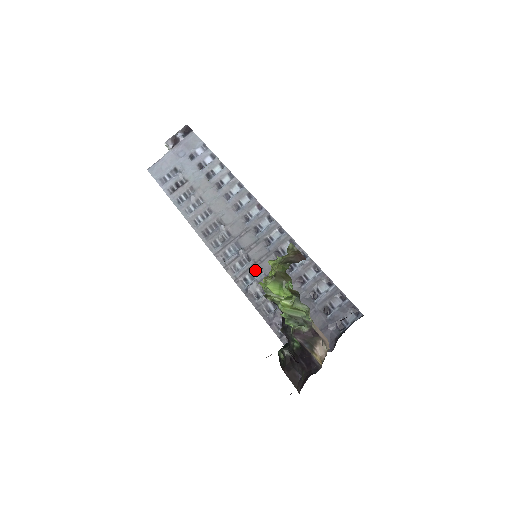
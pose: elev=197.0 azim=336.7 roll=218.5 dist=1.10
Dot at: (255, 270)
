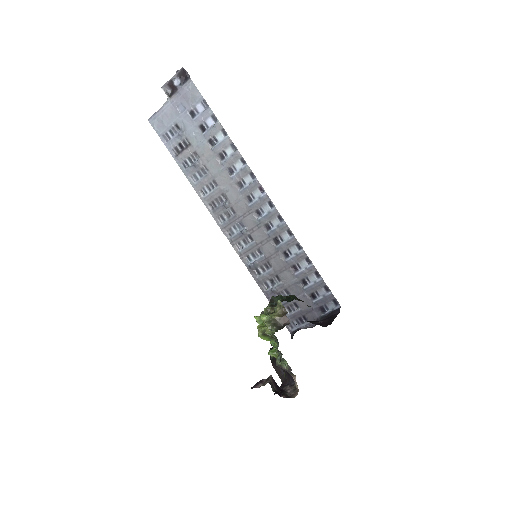
Dot at: (257, 251)
